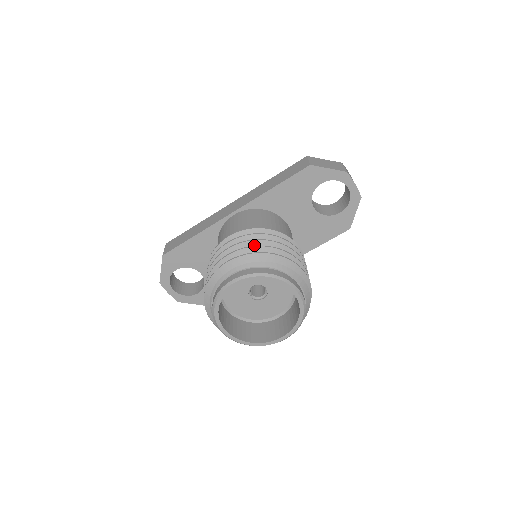
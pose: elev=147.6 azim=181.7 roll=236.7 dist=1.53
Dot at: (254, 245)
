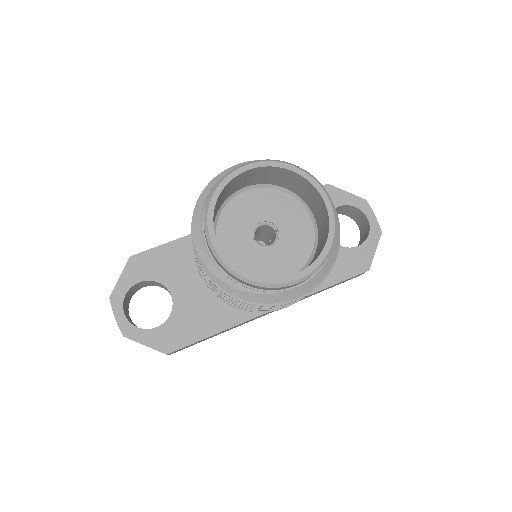
Dot at: occluded
